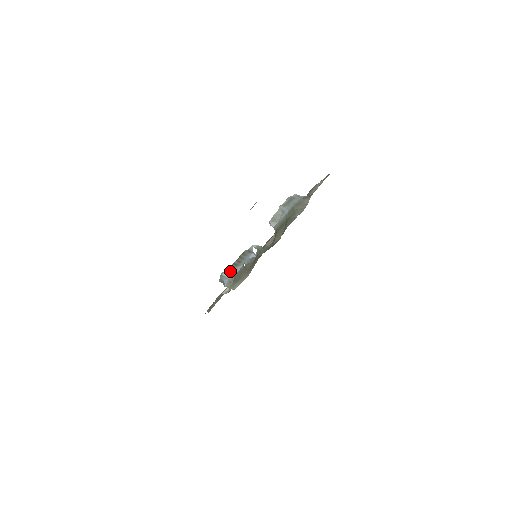
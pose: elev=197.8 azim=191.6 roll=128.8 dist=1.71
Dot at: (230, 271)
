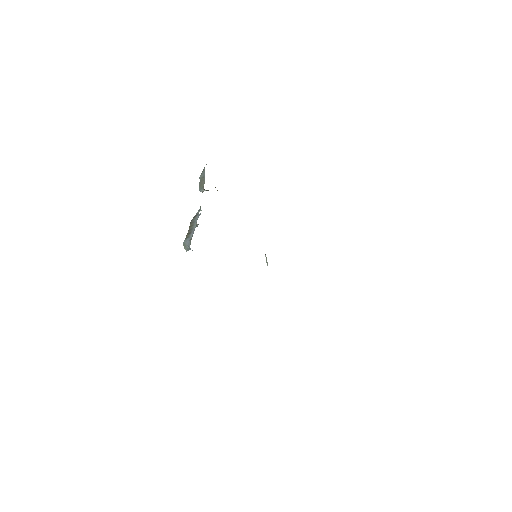
Dot at: (189, 237)
